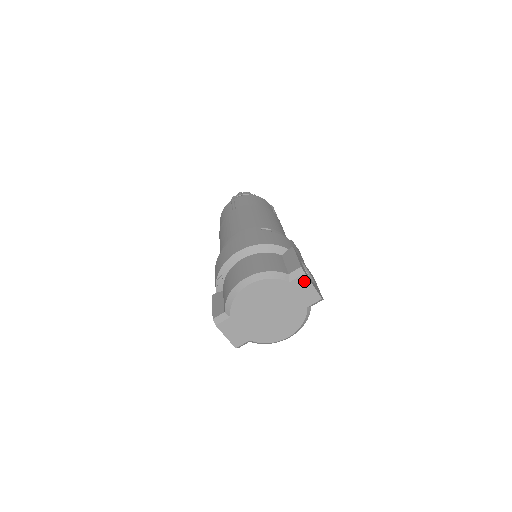
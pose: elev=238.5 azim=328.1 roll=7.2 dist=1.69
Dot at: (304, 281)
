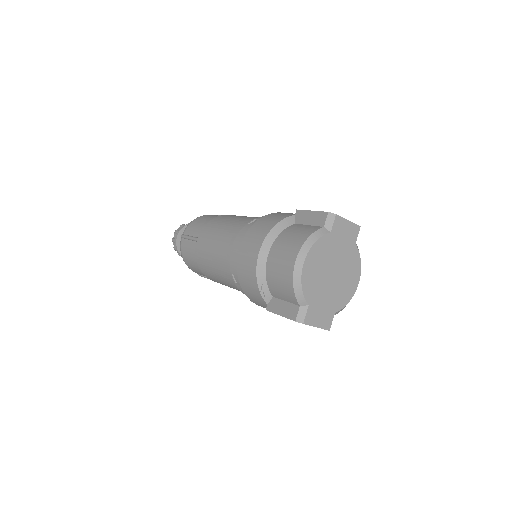
Dot at: (340, 222)
